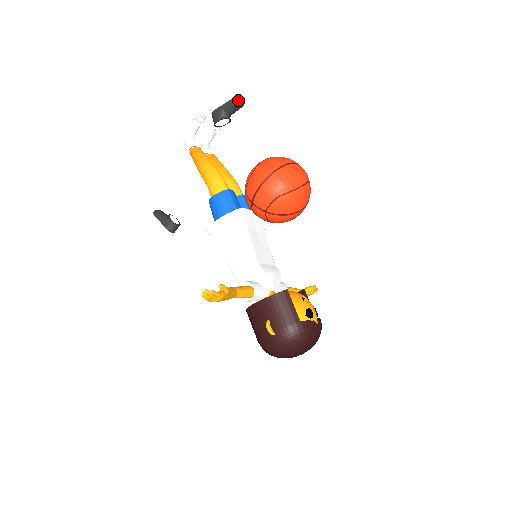
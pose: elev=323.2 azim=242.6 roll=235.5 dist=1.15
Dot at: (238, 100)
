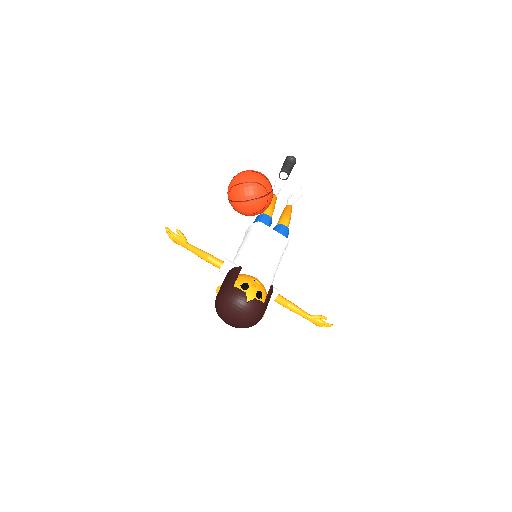
Dot at: (288, 158)
